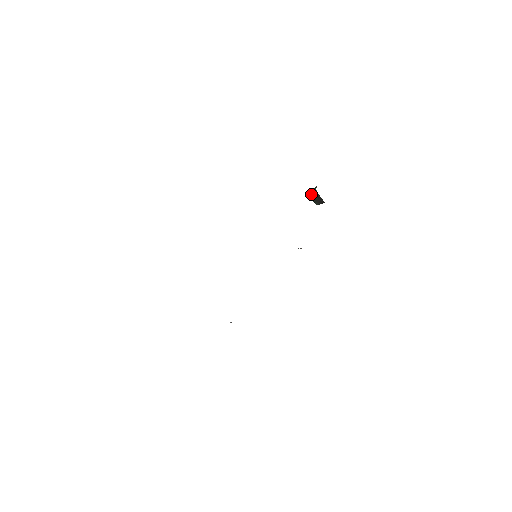
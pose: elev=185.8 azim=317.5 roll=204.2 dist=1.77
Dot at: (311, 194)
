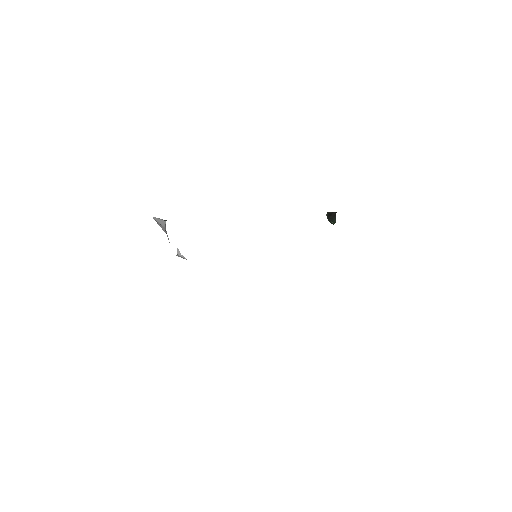
Dot at: (328, 220)
